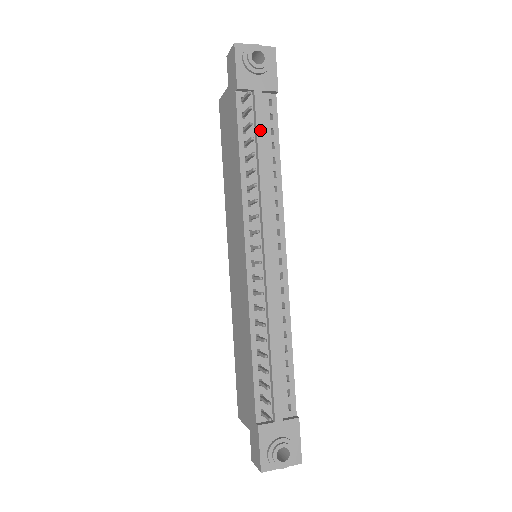
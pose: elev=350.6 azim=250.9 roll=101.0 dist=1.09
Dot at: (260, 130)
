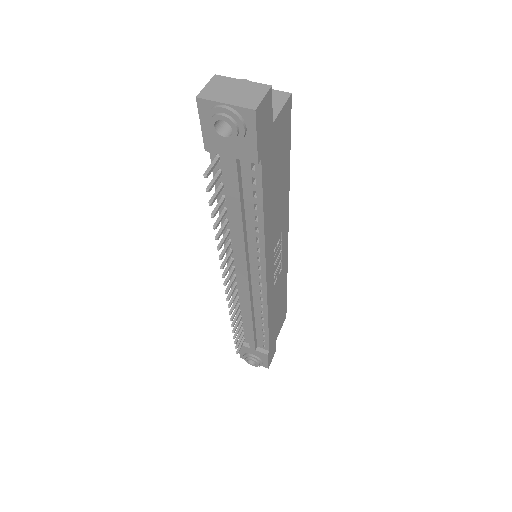
Dot at: (235, 195)
